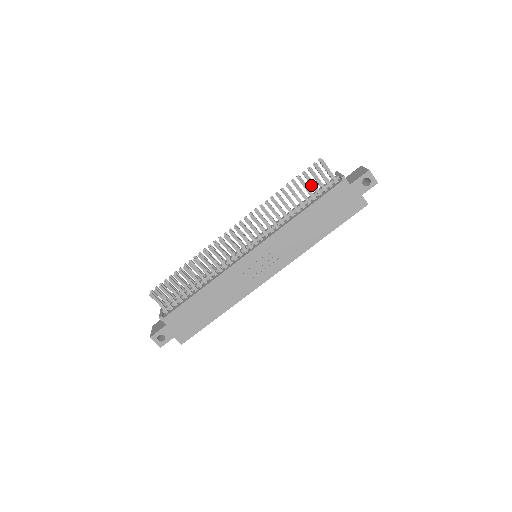
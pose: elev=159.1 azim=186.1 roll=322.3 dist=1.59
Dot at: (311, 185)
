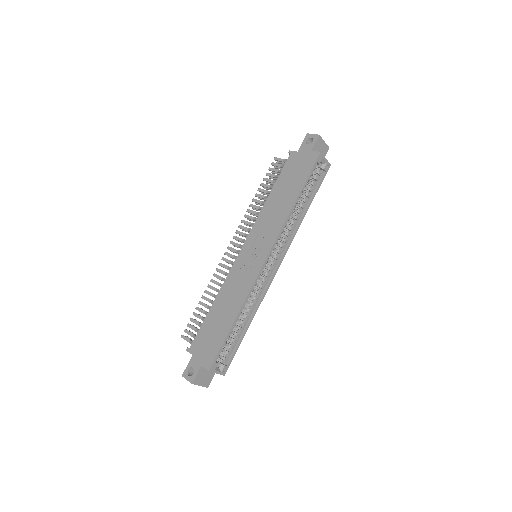
Dot at: (275, 177)
